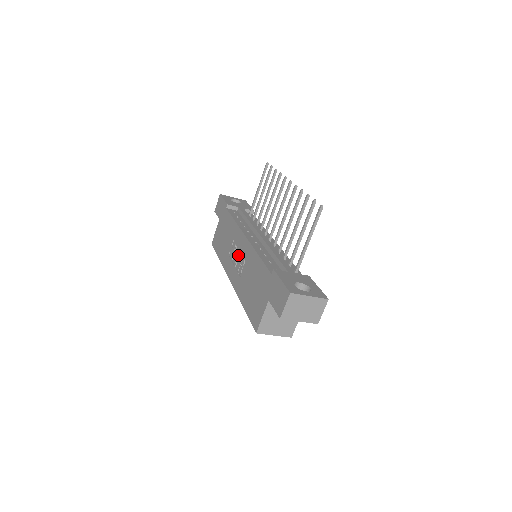
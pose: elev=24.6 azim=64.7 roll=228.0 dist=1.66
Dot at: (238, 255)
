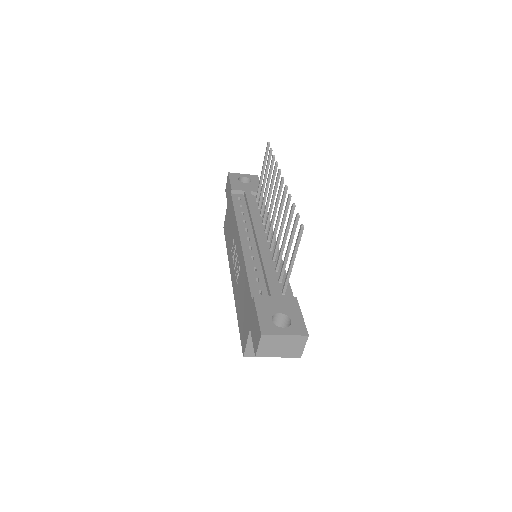
Dot at: (236, 257)
